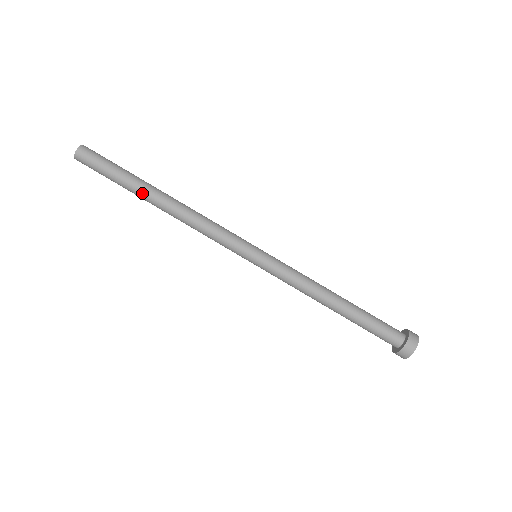
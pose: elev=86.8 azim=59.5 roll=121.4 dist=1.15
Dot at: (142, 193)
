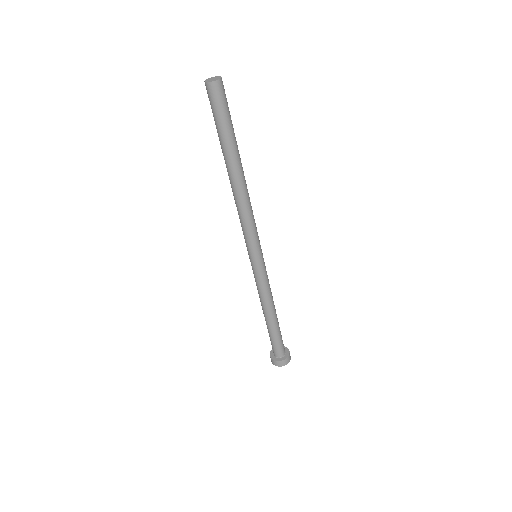
Dot at: (225, 159)
